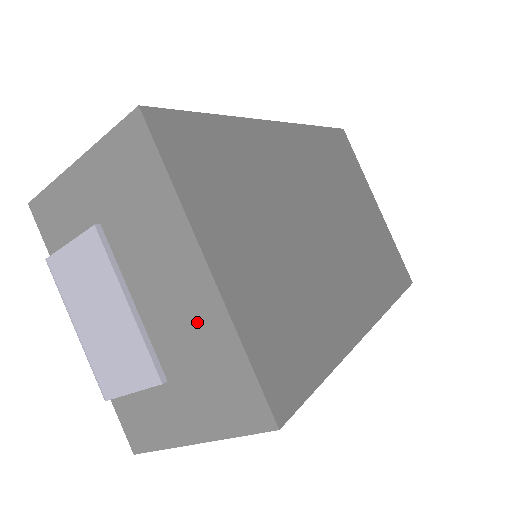
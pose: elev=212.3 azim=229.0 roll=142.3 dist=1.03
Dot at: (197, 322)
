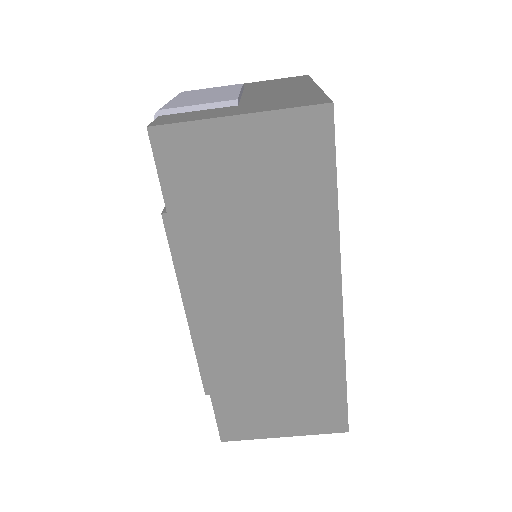
Dot at: (292, 93)
